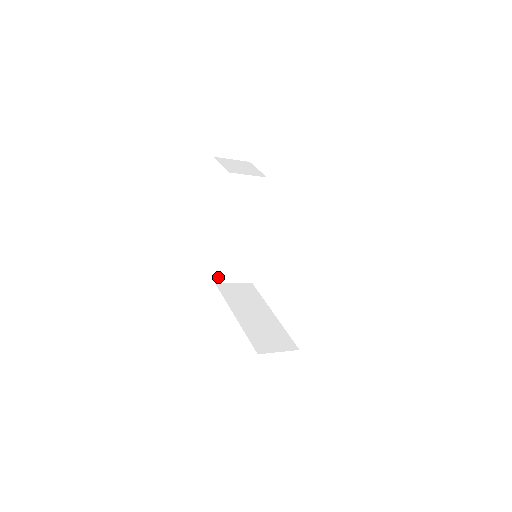
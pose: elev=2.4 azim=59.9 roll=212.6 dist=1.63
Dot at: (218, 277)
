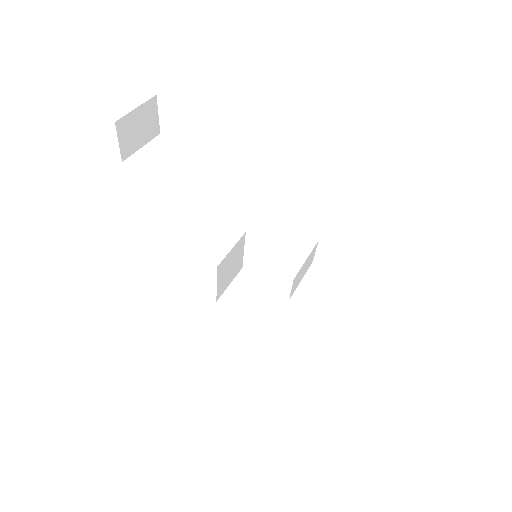
Dot at: (217, 295)
